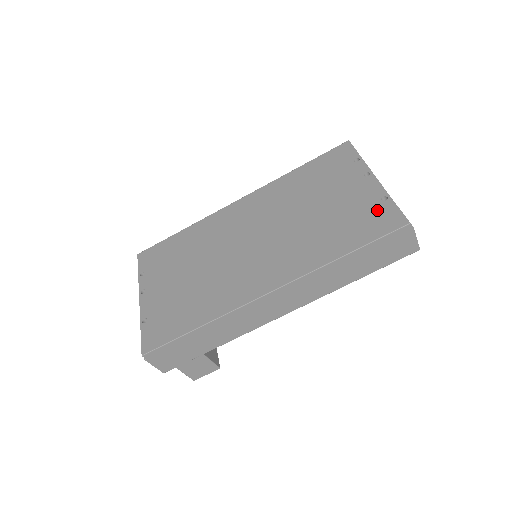
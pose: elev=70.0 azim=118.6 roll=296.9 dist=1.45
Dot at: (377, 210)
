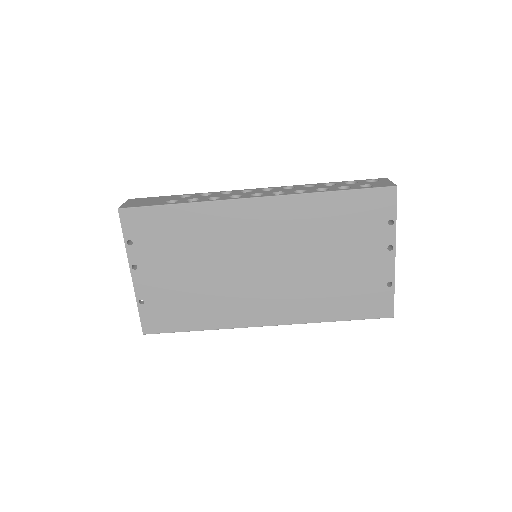
Dot at: (379, 293)
